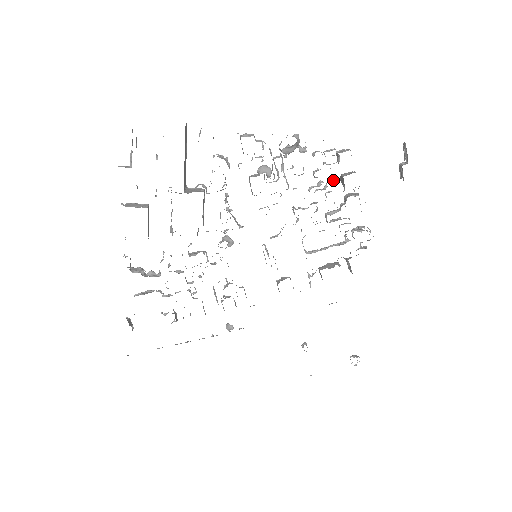
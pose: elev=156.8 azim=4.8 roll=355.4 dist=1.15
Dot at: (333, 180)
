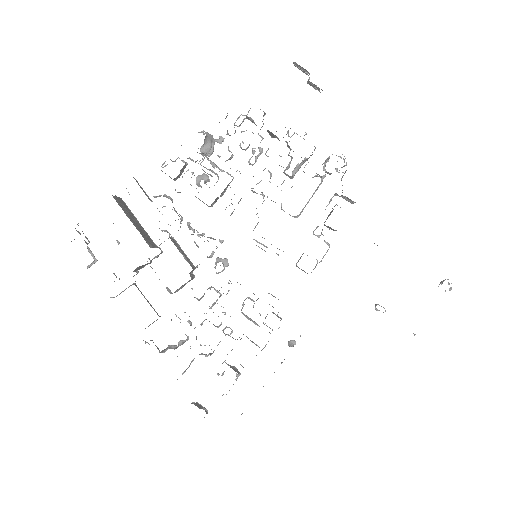
Dot at: (262, 139)
